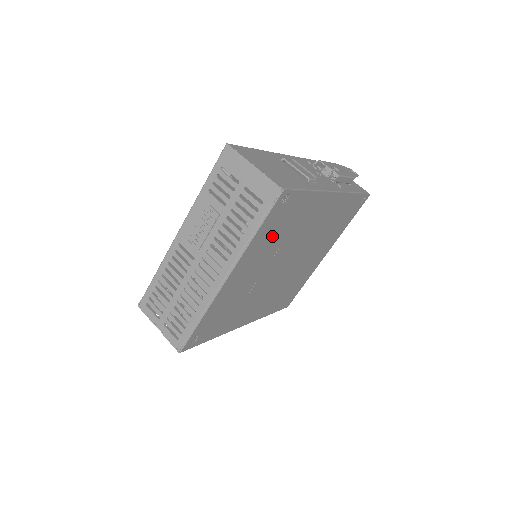
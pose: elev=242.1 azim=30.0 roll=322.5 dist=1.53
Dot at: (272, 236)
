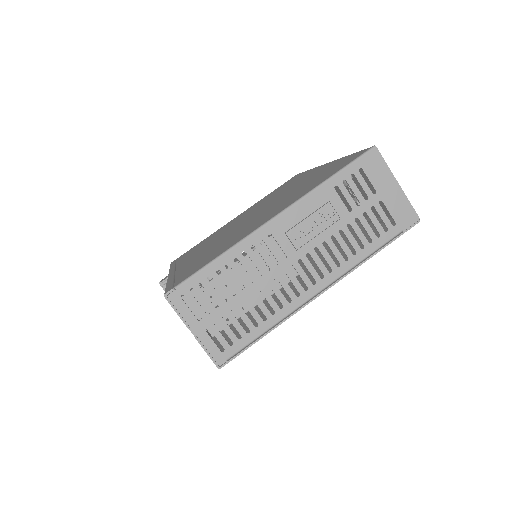
Dot at: (354, 254)
